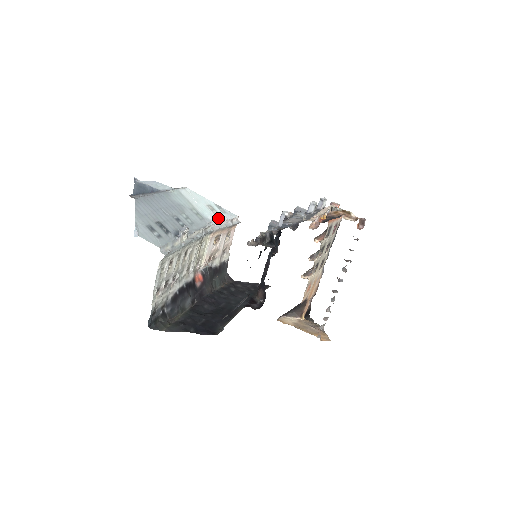
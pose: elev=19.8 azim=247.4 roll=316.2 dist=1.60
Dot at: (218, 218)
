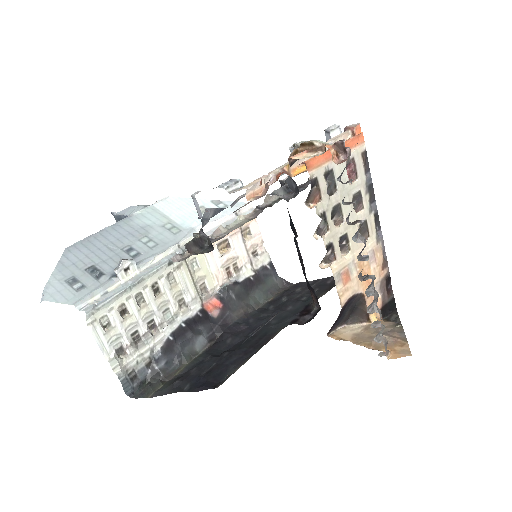
Dot at: (210, 220)
